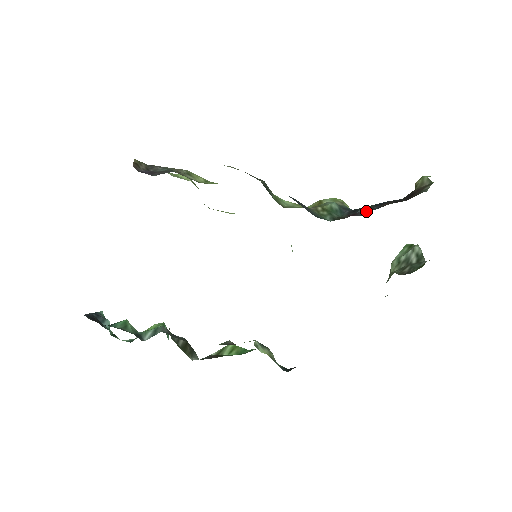
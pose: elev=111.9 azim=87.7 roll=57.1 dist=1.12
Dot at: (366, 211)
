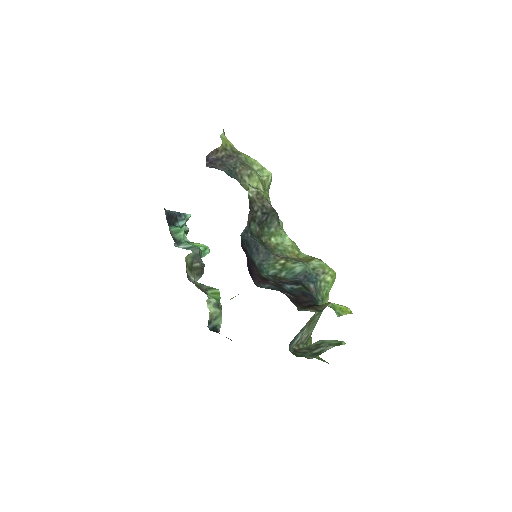
Dot at: (269, 287)
